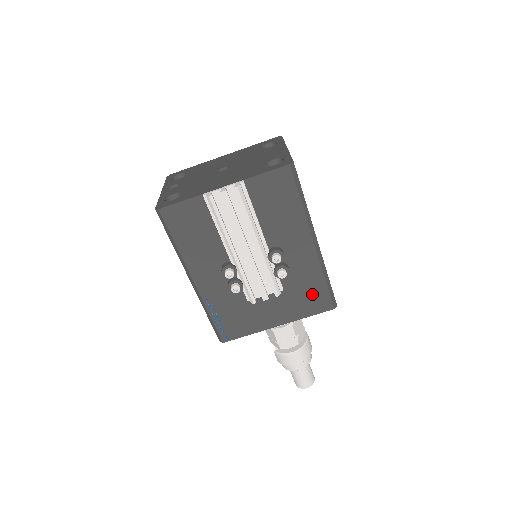
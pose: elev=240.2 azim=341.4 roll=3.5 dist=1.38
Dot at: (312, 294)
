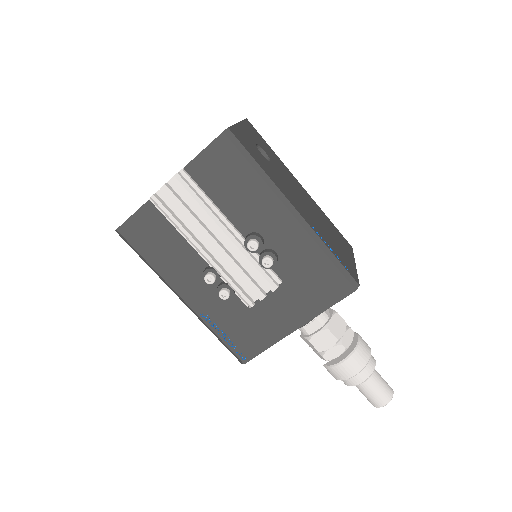
Dot at: (319, 278)
